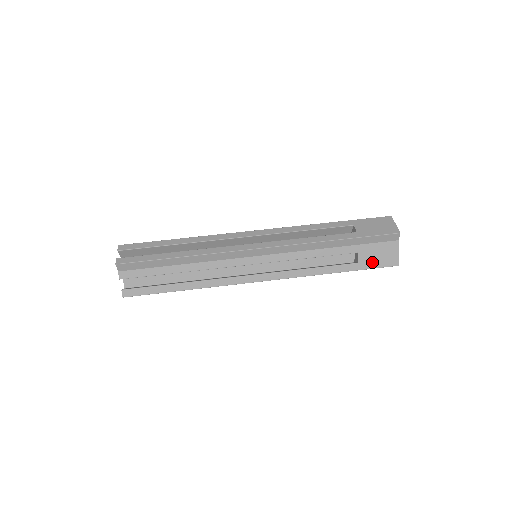
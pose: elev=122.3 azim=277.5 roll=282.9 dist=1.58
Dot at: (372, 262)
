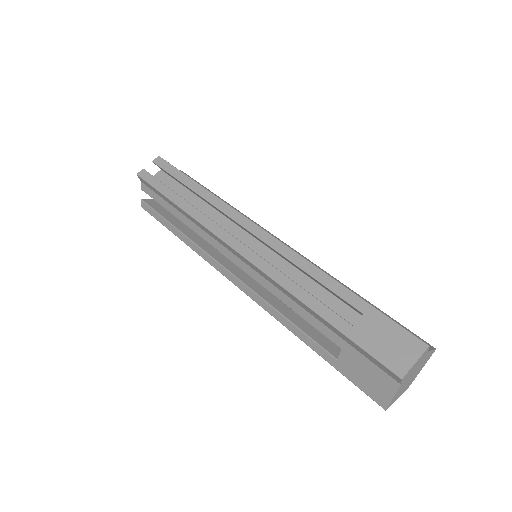
Dot at: (354, 375)
